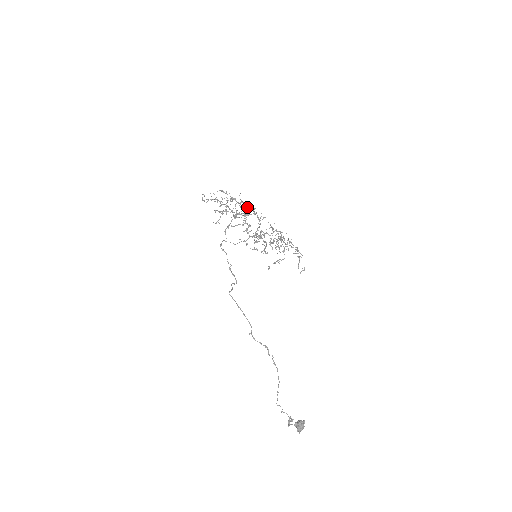
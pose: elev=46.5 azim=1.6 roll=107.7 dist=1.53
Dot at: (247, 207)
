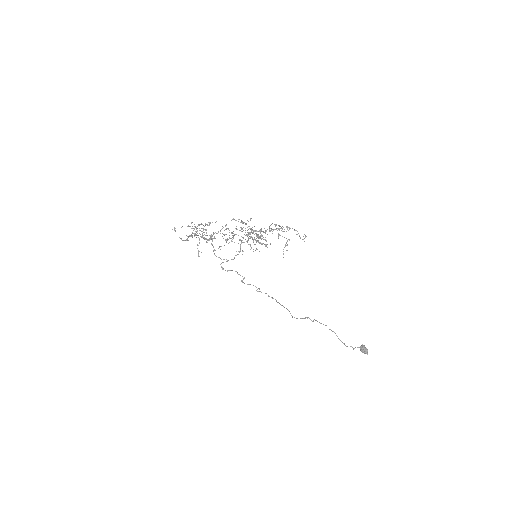
Dot at: (204, 229)
